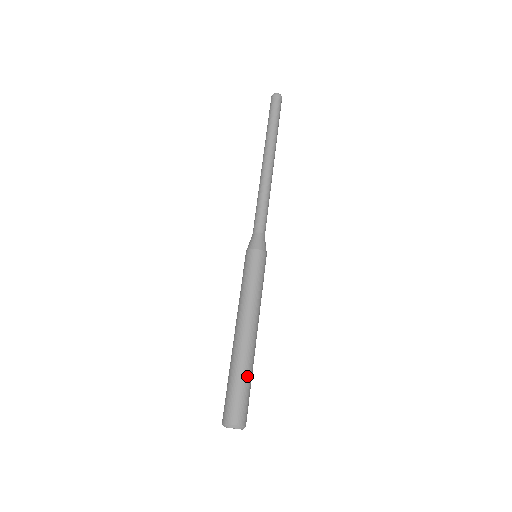
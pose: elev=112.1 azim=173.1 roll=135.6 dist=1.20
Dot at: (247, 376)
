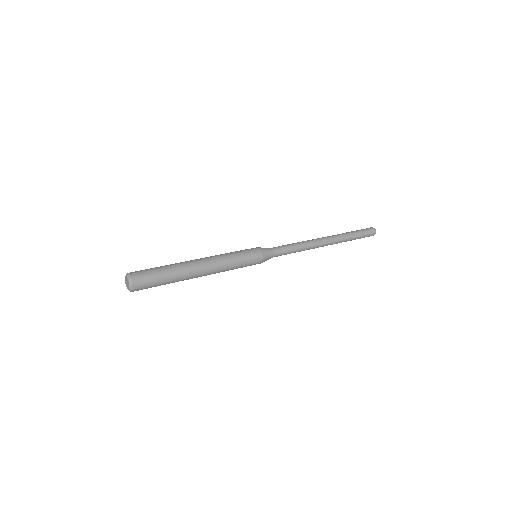
Dot at: (170, 277)
